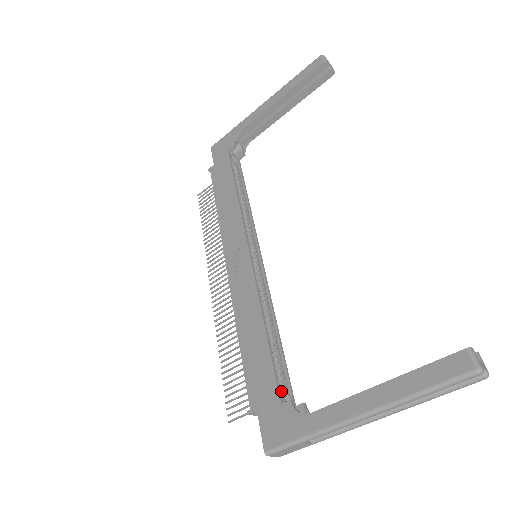
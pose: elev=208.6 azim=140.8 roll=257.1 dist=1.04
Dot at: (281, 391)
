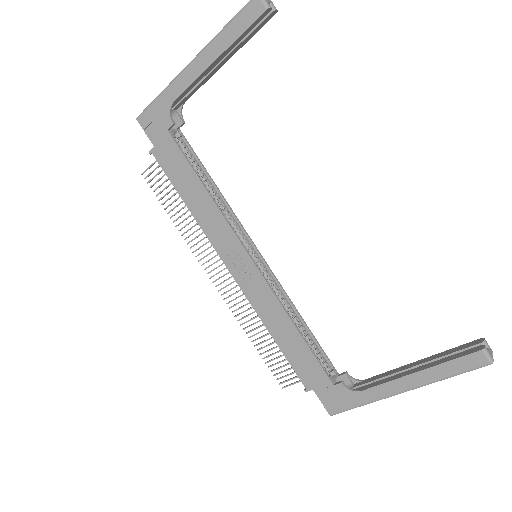
Dot at: (325, 369)
